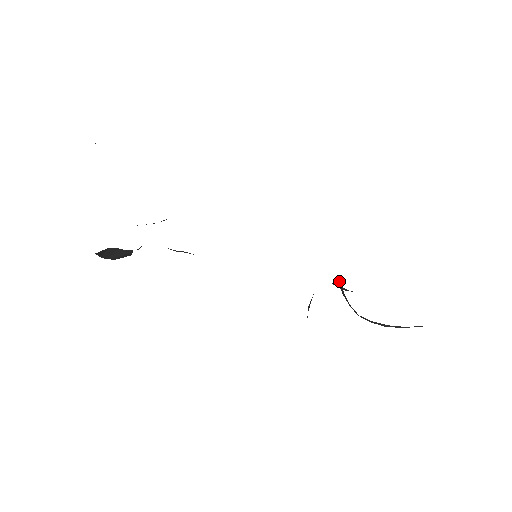
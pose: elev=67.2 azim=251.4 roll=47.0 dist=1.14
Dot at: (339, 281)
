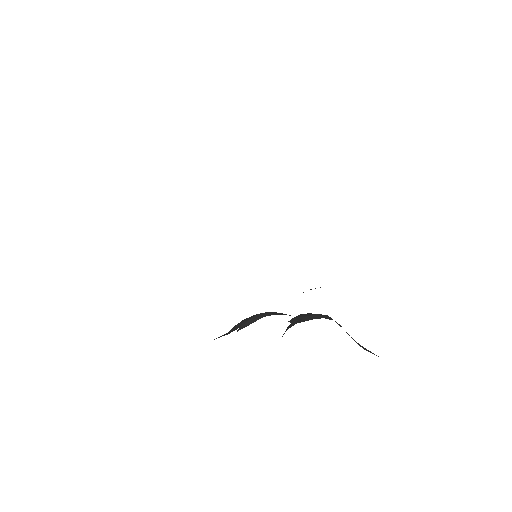
Dot at: (293, 322)
